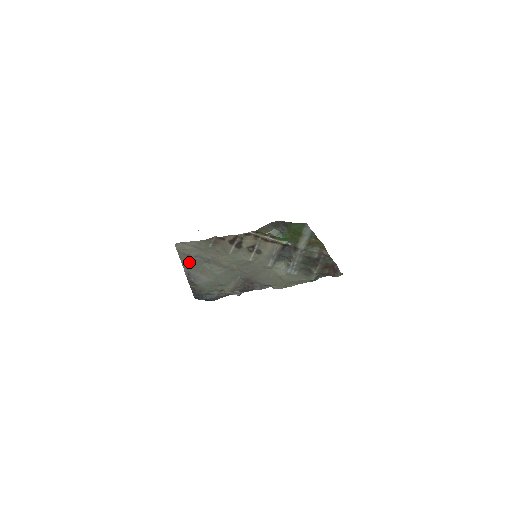
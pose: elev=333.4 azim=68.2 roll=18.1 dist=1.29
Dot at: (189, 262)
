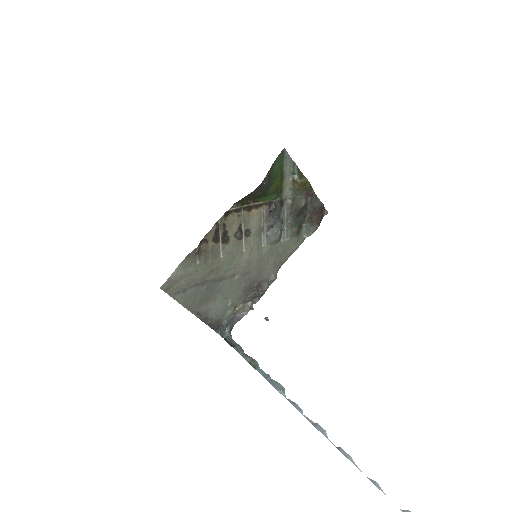
Dot at: (190, 300)
